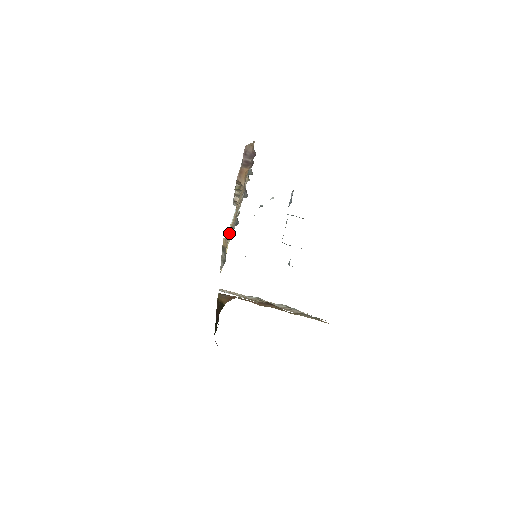
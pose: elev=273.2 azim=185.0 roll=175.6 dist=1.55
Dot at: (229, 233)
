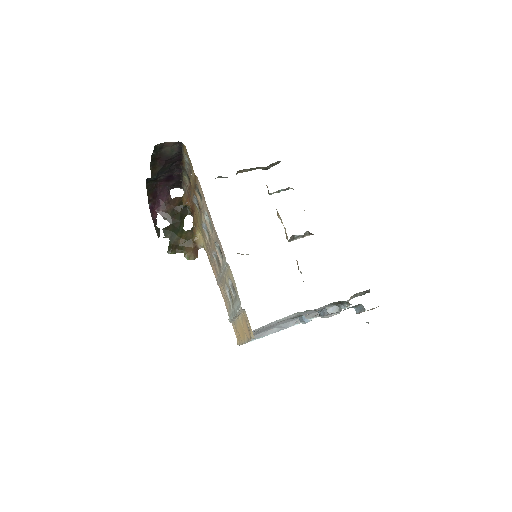
Dot at: occluded
